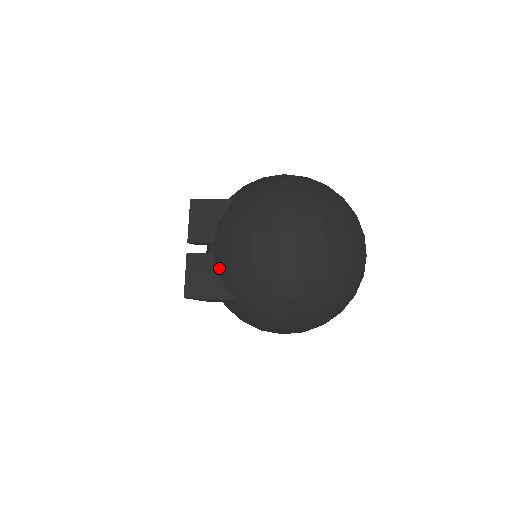
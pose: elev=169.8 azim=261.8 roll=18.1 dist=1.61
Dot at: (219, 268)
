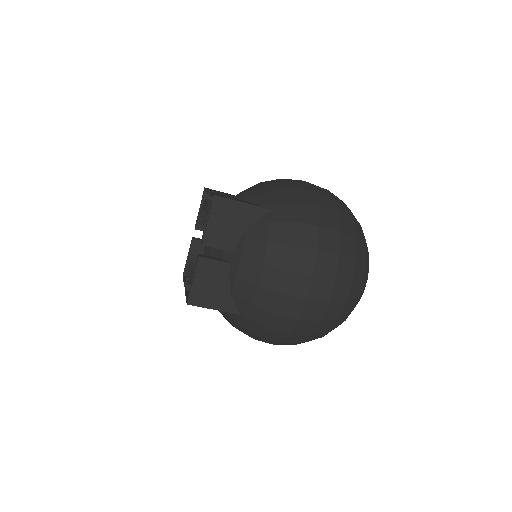
Dot at: (248, 197)
